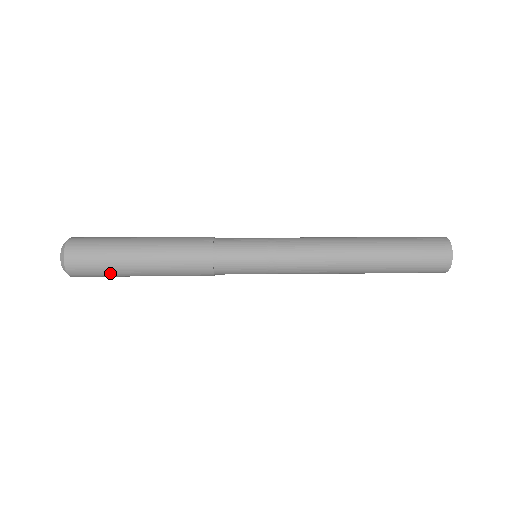
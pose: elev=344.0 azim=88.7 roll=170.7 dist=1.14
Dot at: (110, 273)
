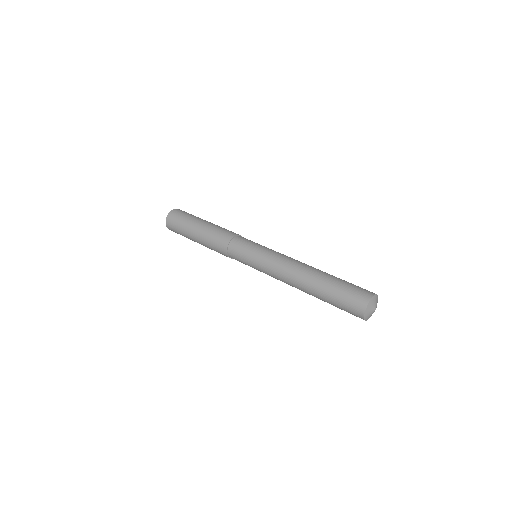
Dot at: (182, 231)
